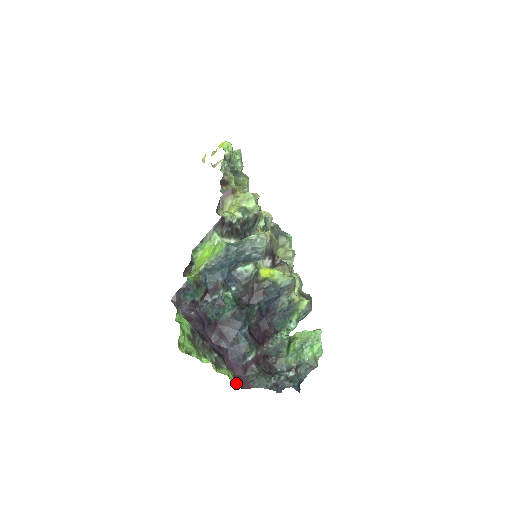
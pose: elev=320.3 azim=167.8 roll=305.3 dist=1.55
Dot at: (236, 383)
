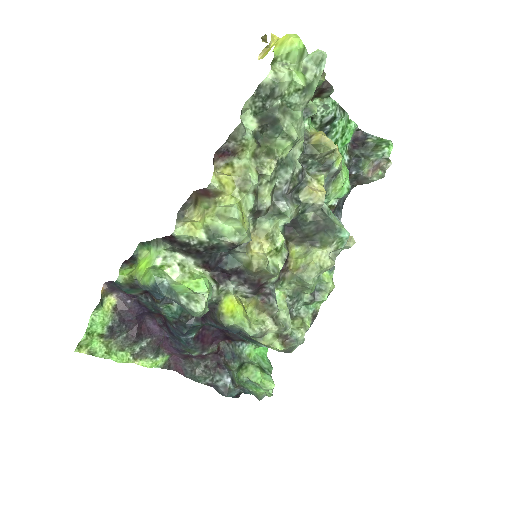
Dot at: (165, 367)
